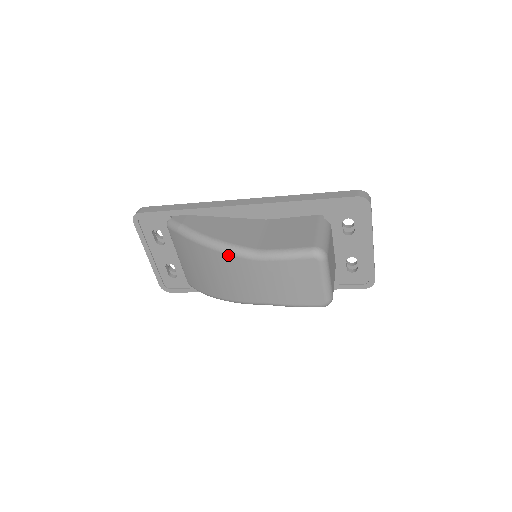
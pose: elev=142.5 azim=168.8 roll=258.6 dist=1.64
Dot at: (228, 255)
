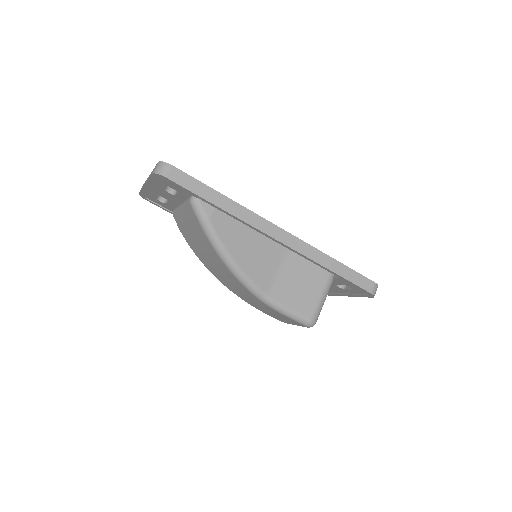
Dot at: (239, 282)
